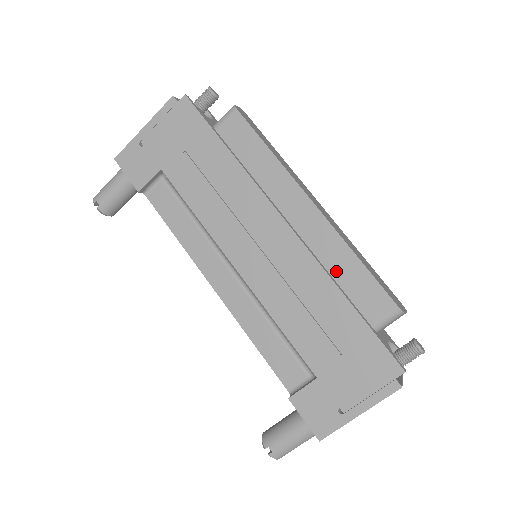
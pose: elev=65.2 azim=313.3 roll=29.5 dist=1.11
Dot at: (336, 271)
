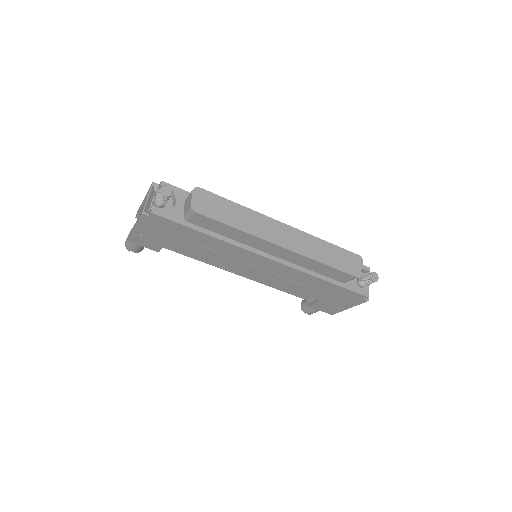
Dot at: (312, 268)
